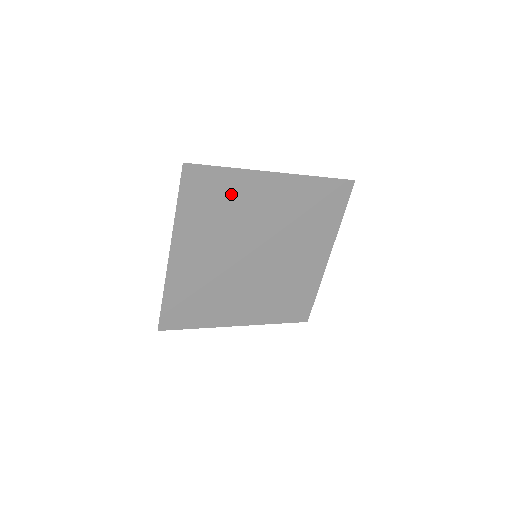
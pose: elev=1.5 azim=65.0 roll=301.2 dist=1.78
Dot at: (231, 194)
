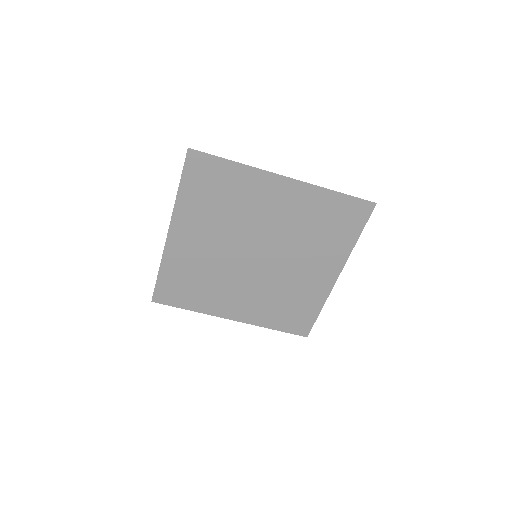
Dot at: (235, 188)
